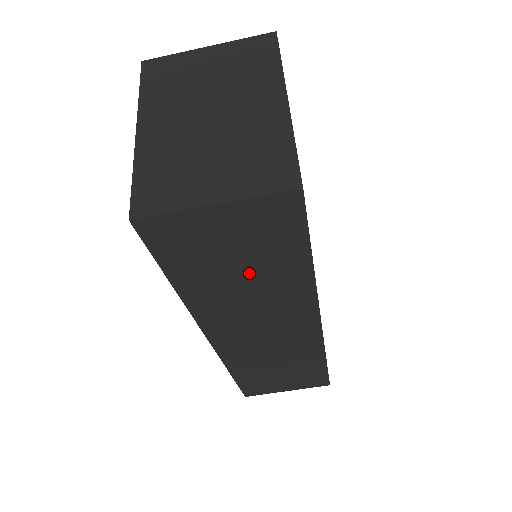
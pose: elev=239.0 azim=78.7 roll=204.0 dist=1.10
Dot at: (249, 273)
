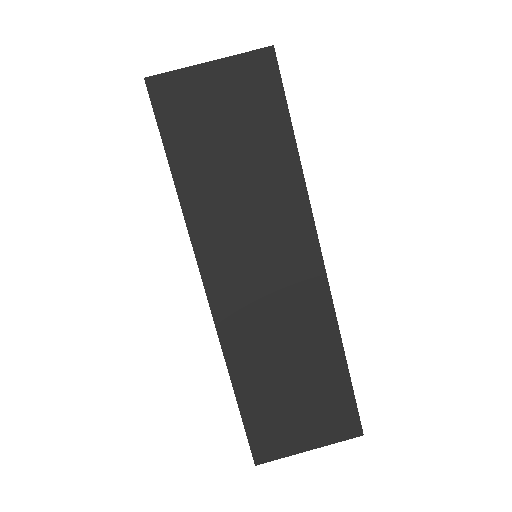
Dot at: (241, 159)
